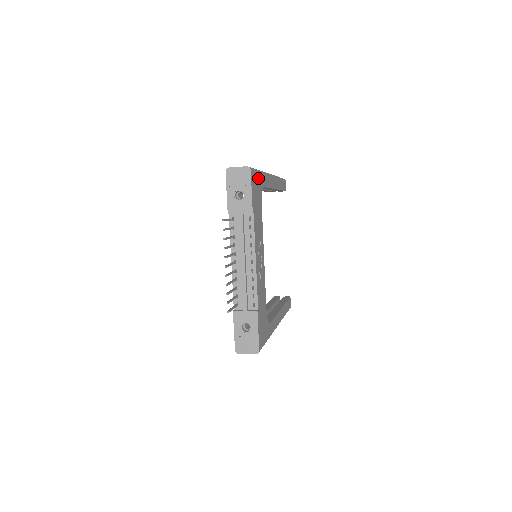
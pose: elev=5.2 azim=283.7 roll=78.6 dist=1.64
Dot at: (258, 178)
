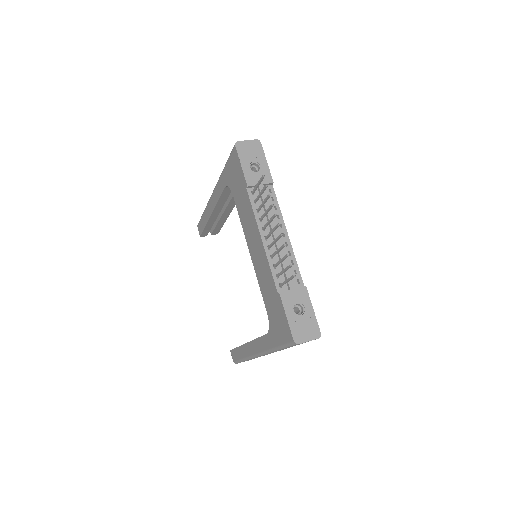
Dot at: occluded
